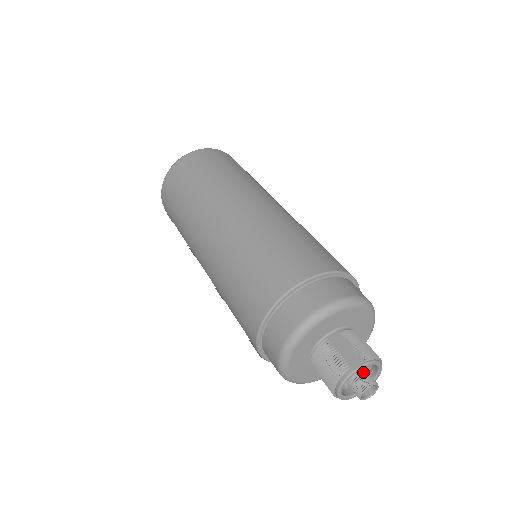
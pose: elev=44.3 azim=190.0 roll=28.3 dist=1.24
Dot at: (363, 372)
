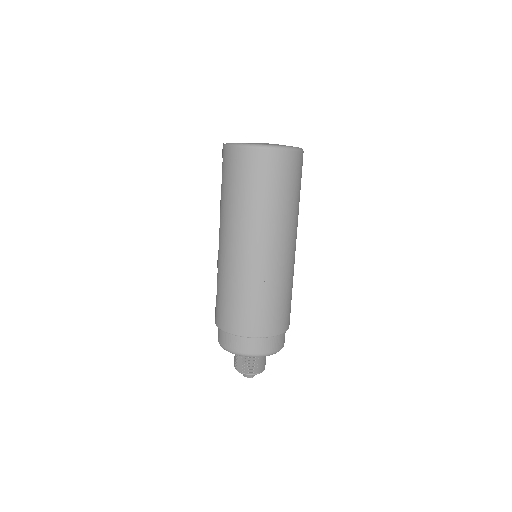
Dot at: occluded
